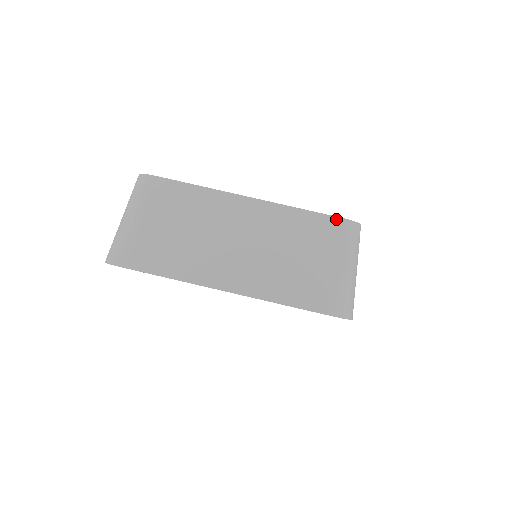
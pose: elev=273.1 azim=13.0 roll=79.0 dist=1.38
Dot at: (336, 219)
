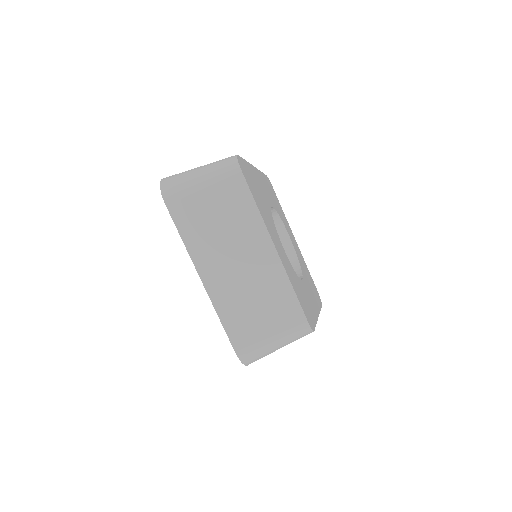
Dot at: (303, 316)
